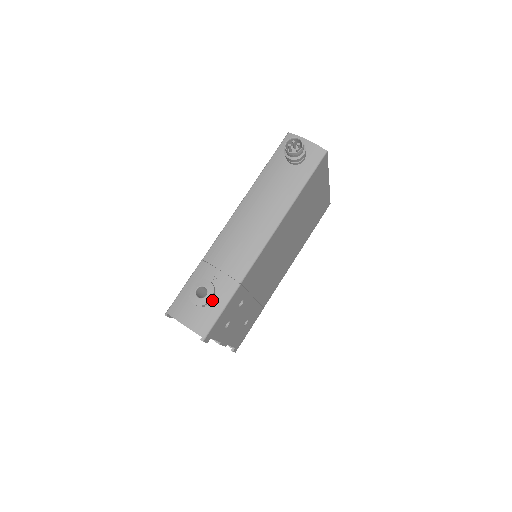
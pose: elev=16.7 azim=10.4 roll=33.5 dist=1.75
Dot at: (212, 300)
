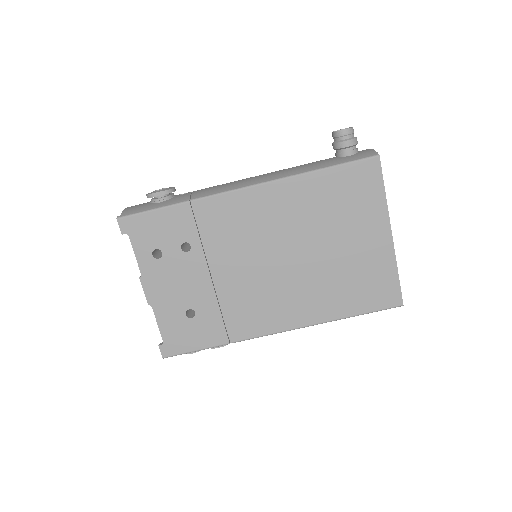
Dot at: (160, 200)
